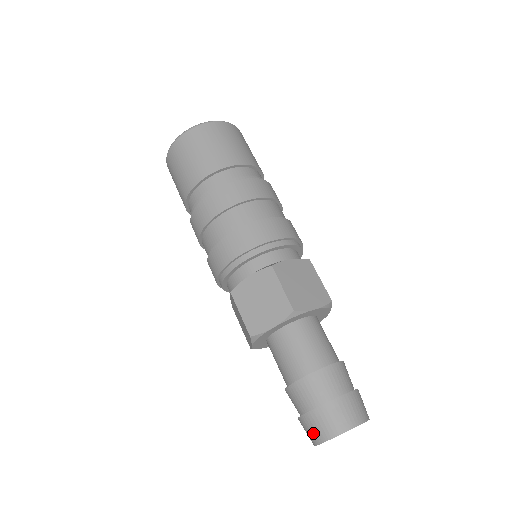
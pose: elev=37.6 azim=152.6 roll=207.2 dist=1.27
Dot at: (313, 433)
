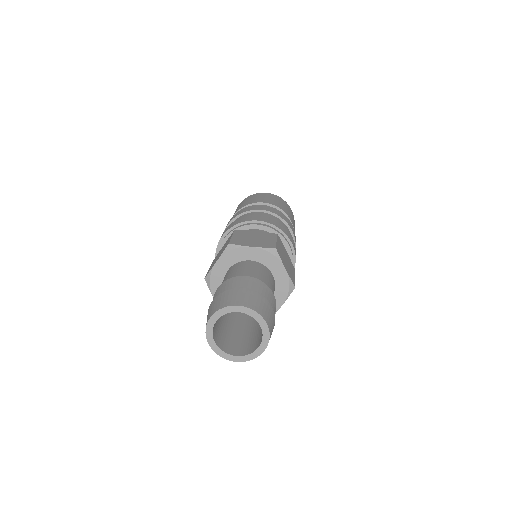
Dot at: (222, 302)
